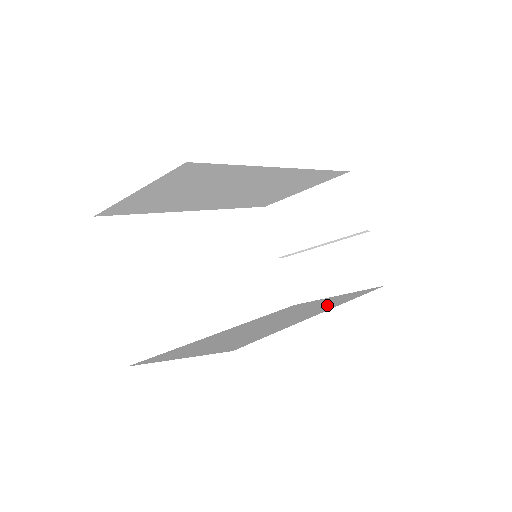
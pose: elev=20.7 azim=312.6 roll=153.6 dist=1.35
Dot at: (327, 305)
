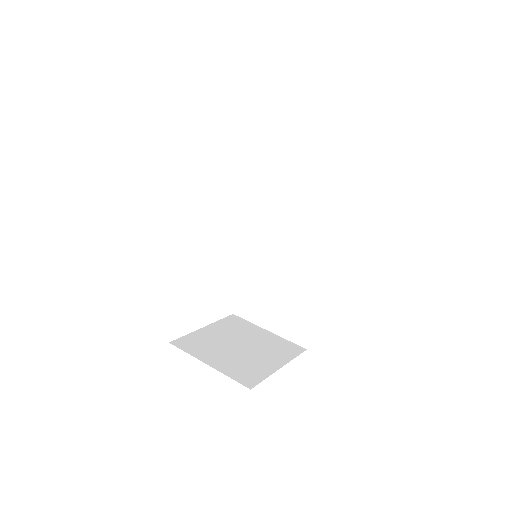
Dot at: (316, 227)
